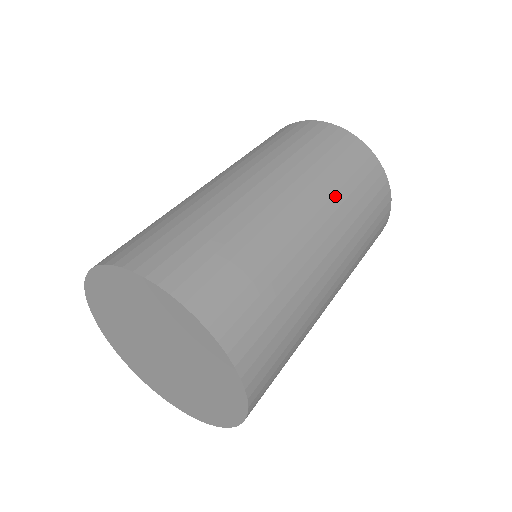
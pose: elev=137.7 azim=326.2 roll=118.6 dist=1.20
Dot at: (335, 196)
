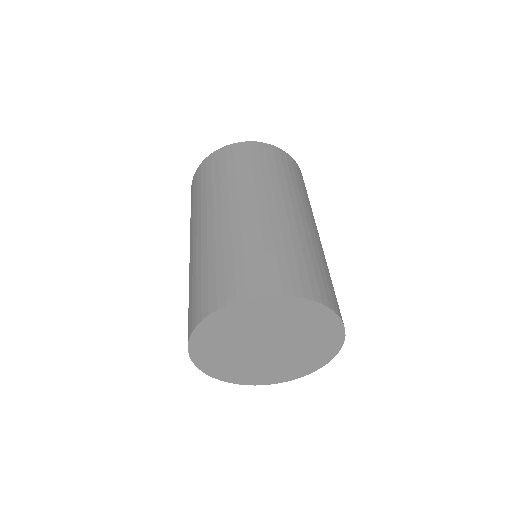
Dot at: (289, 187)
